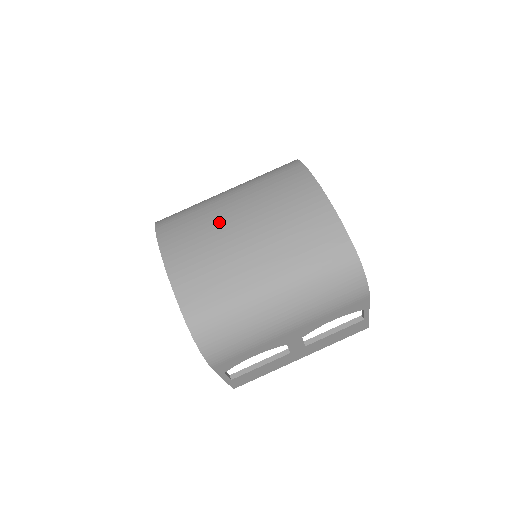
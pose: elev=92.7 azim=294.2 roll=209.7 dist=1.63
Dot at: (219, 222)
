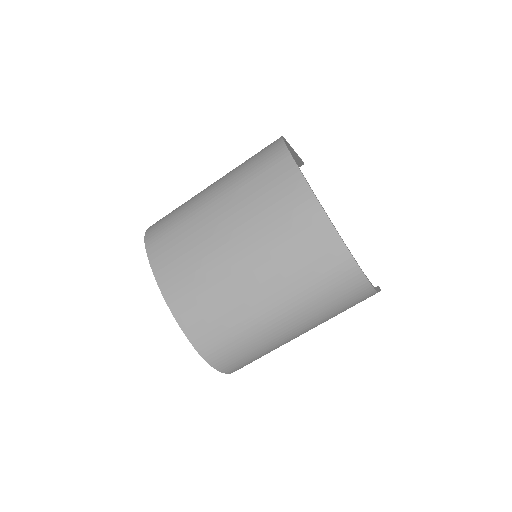
Dot at: (210, 245)
